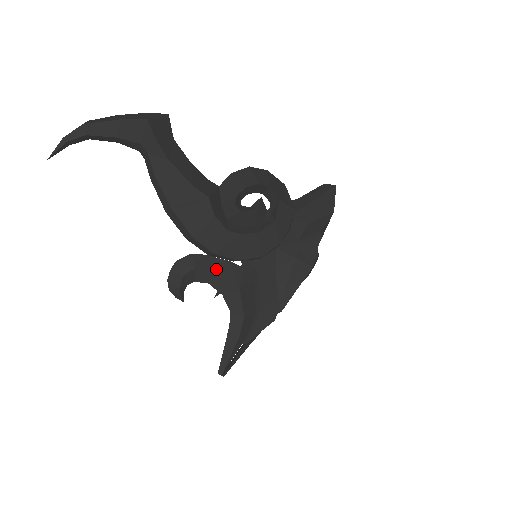
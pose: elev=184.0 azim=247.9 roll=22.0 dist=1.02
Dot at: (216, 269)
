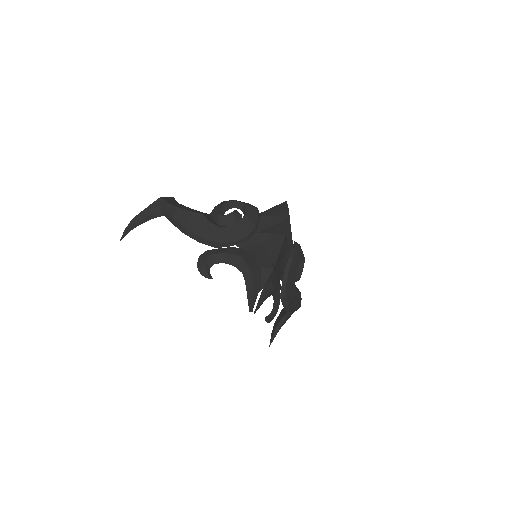
Dot at: (223, 252)
